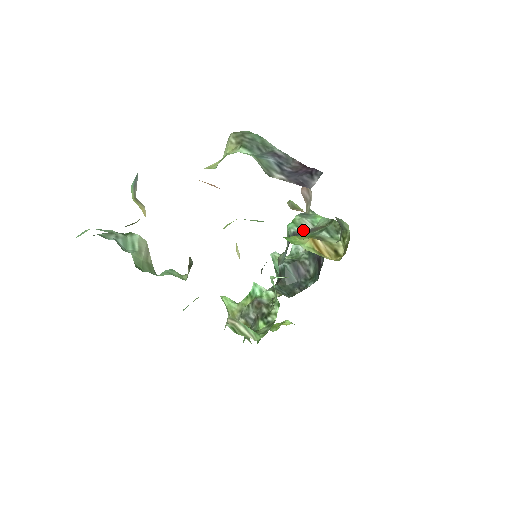
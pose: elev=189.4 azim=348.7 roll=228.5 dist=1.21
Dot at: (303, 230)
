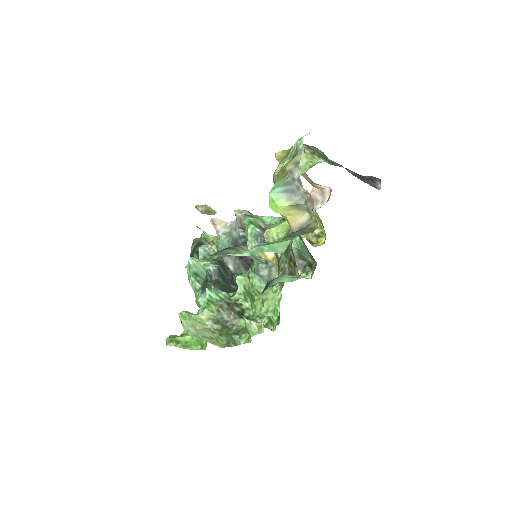
Dot at: (261, 229)
